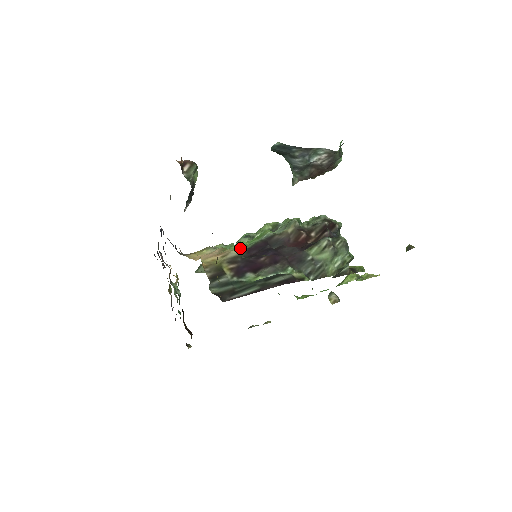
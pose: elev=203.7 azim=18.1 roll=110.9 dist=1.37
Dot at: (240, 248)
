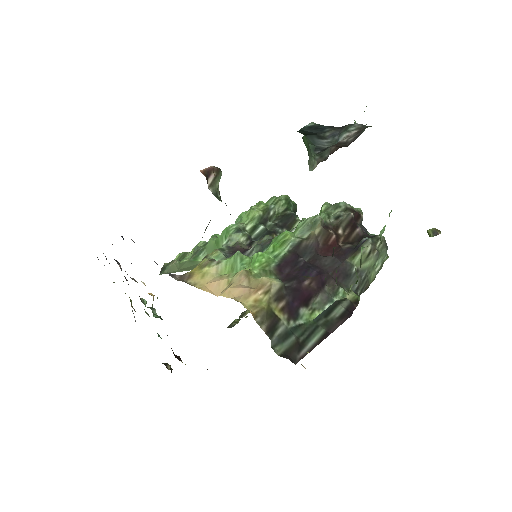
Dot at: (266, 266)
